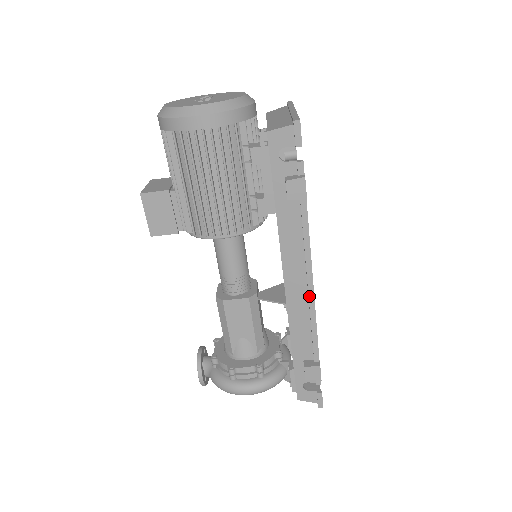
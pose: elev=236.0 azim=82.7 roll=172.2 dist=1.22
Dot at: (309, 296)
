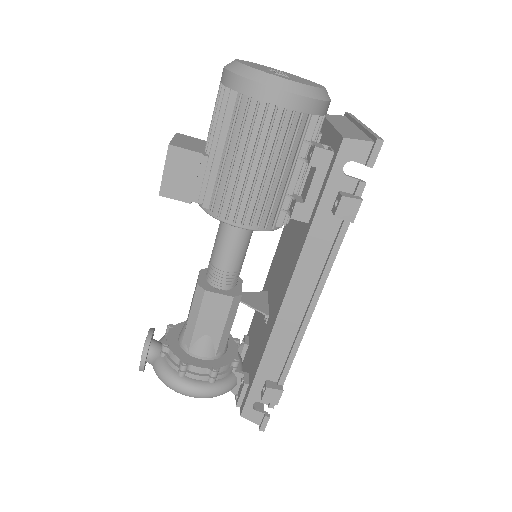
Dot at: (305, 319)
